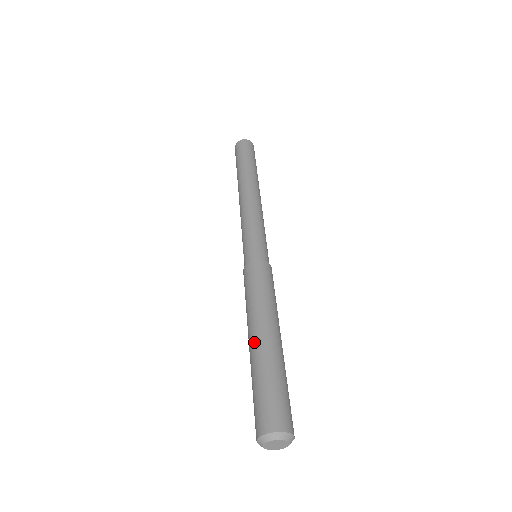
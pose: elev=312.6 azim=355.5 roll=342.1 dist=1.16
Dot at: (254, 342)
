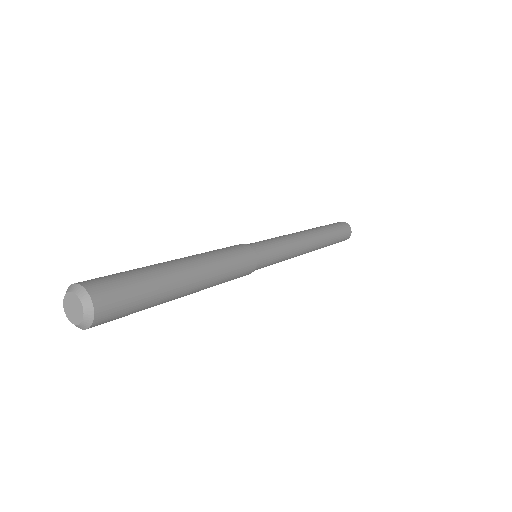
Dot at: occluded
